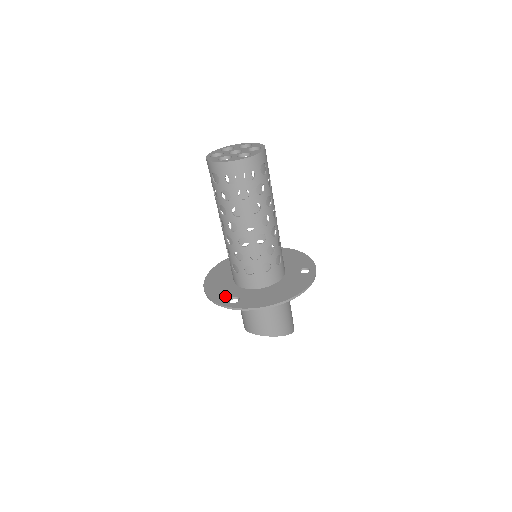
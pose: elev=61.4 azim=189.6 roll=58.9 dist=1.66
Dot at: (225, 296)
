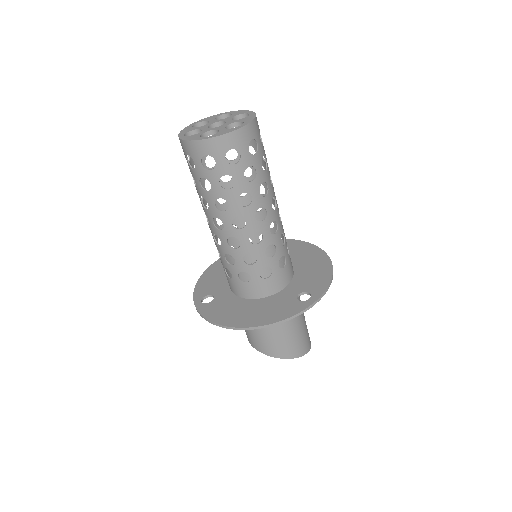
Dot at: (207, 290)
